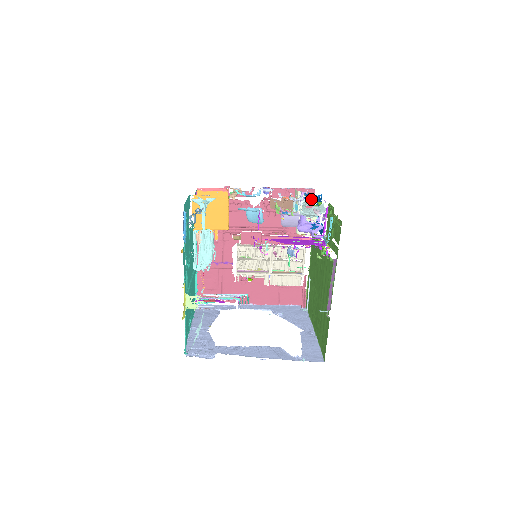
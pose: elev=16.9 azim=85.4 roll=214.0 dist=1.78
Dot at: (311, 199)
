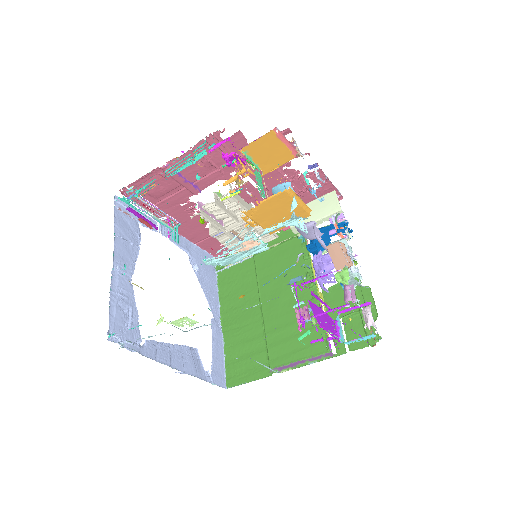
Dot at: occluded
